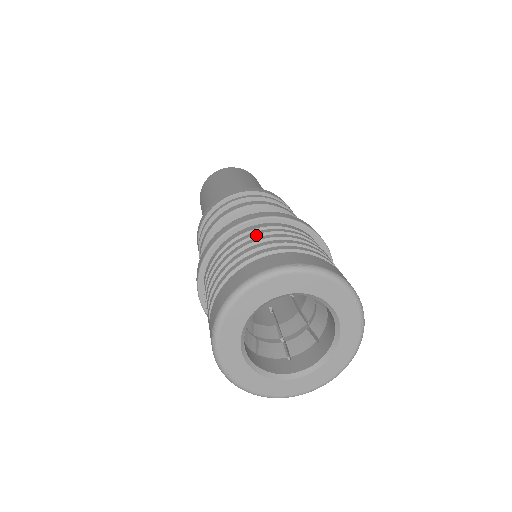
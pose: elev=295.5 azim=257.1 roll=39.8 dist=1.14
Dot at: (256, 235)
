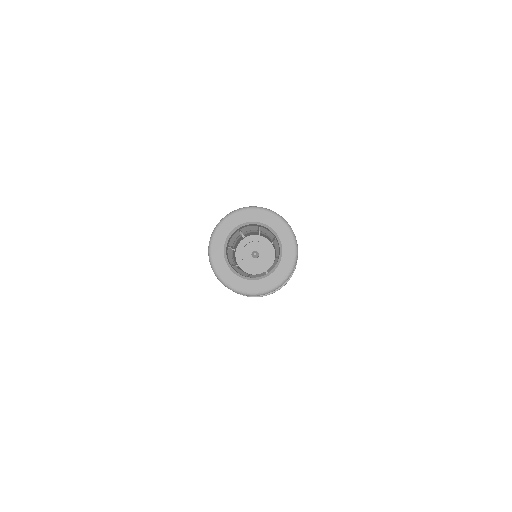
Dot at: occluded
